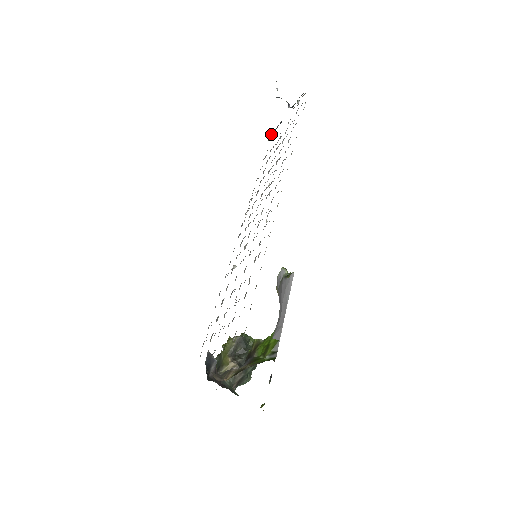
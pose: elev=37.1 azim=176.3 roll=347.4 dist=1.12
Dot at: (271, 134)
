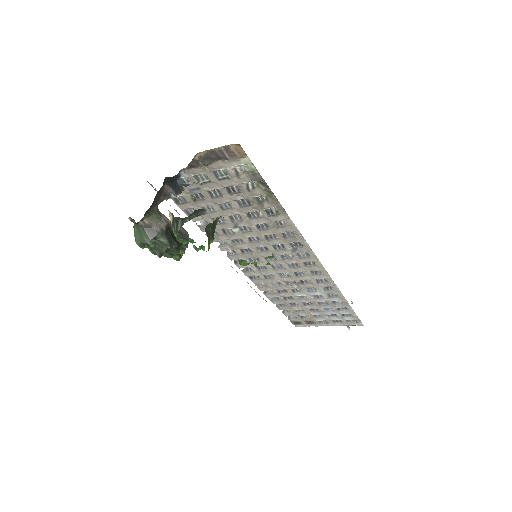
Dot at: occluded
